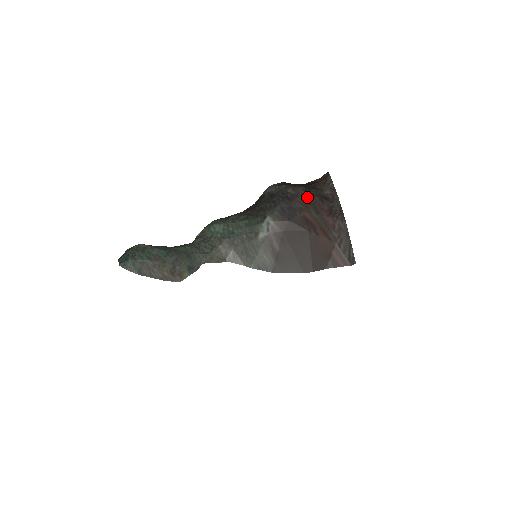
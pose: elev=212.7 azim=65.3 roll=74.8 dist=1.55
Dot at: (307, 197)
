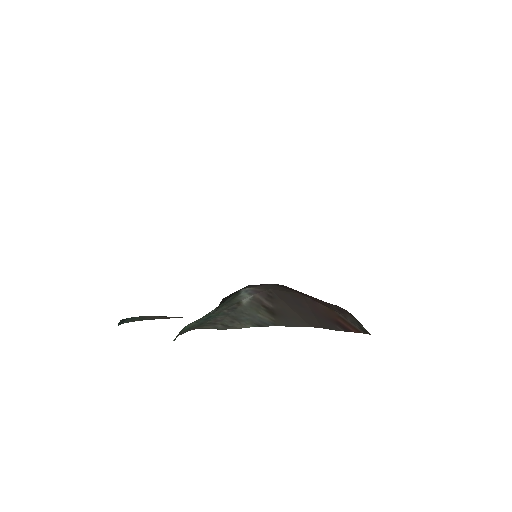
Dot at: occluded
